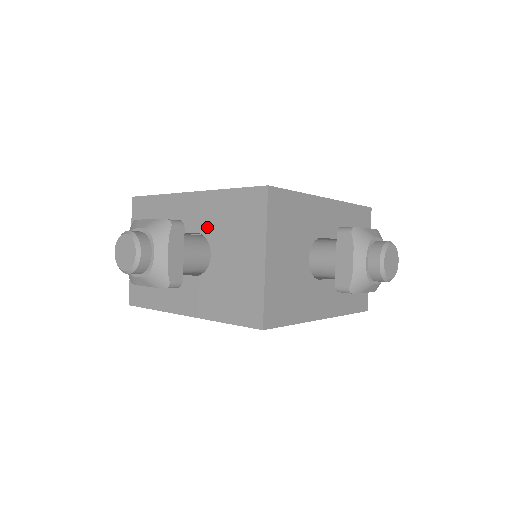
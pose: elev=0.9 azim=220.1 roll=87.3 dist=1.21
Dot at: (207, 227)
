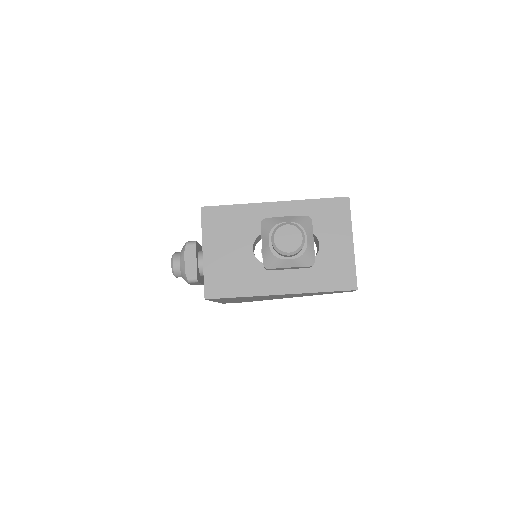
Dot at: occluded
